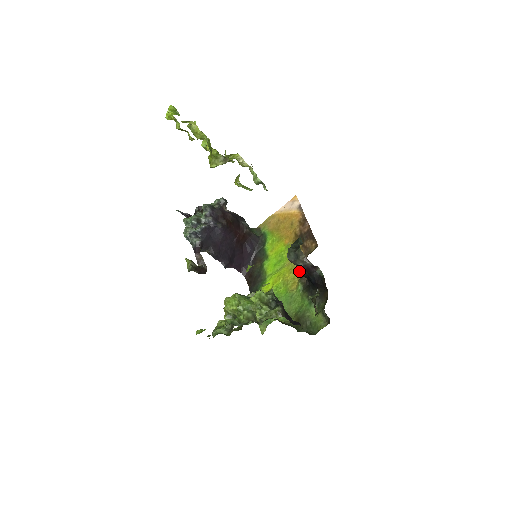
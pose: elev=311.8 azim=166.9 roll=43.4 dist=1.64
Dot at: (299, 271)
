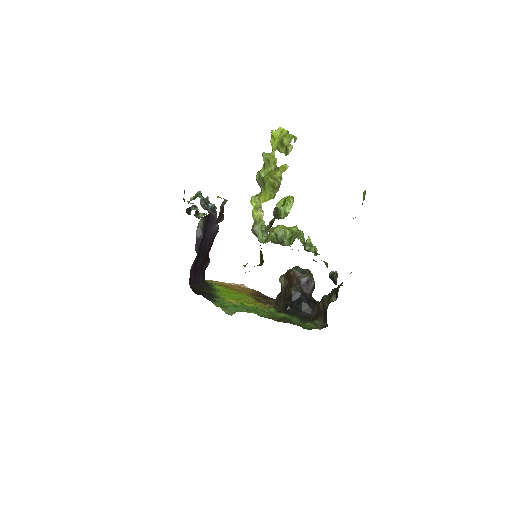
Dot at: (293, 288)
